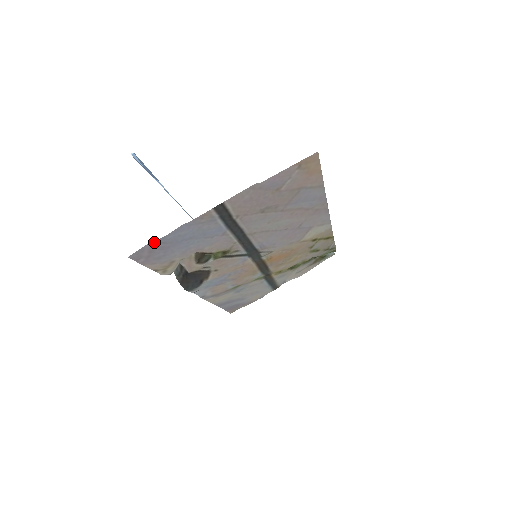
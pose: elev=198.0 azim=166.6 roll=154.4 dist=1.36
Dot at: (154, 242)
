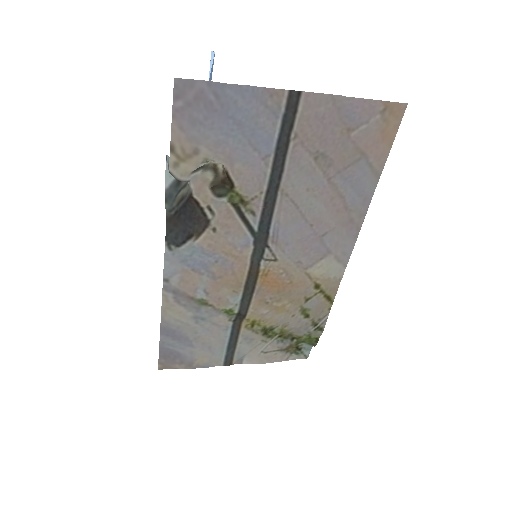
Dot at: (210, 85)
